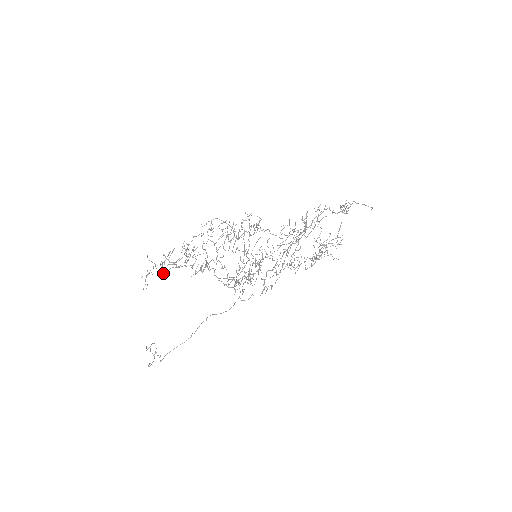
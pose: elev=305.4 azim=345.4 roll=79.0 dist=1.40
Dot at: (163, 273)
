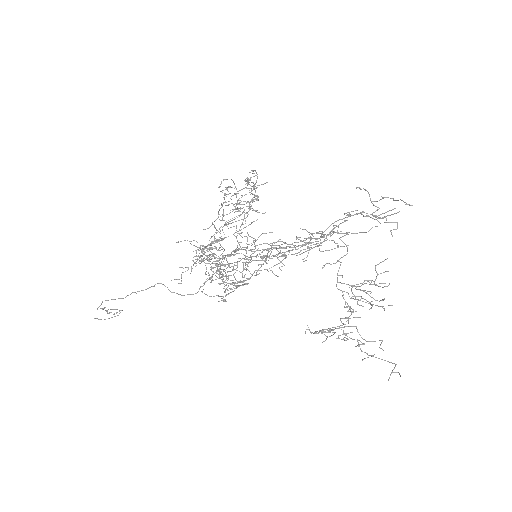
Dot at: (177, 242)
